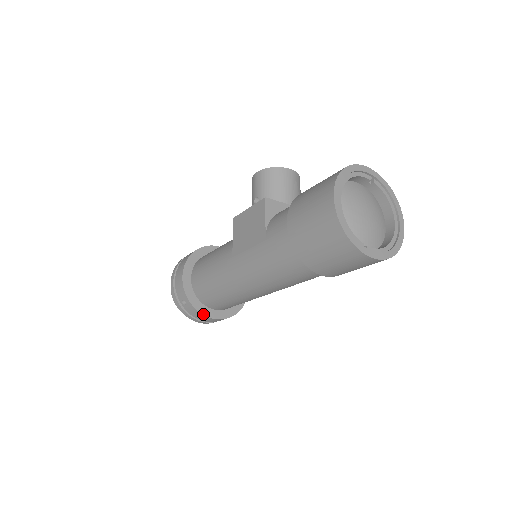
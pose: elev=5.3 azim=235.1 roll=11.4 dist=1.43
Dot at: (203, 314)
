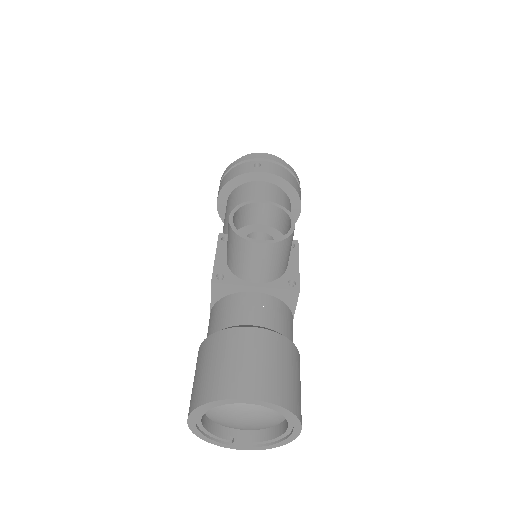
Dot at: occluded
